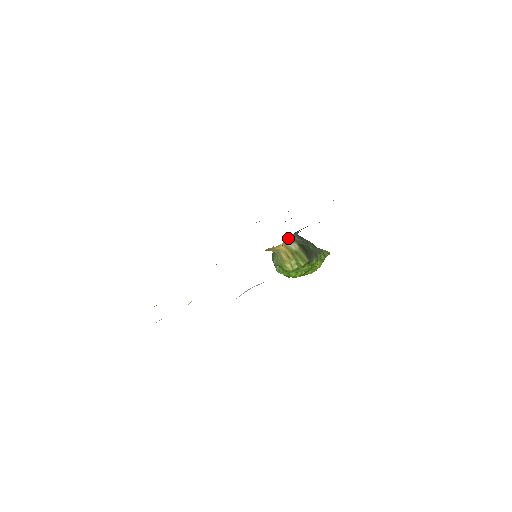
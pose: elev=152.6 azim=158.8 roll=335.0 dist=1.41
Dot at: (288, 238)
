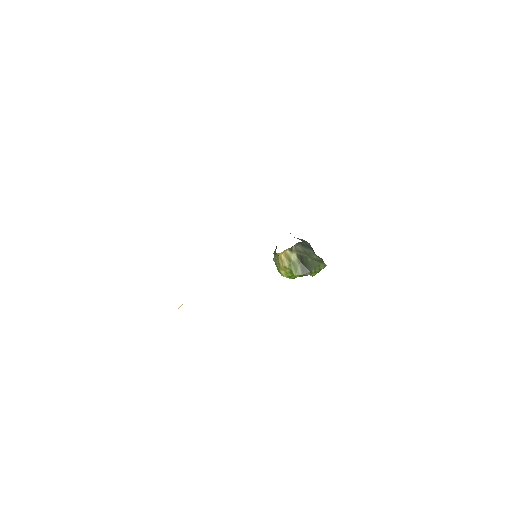
Dot at: (289, 248)
